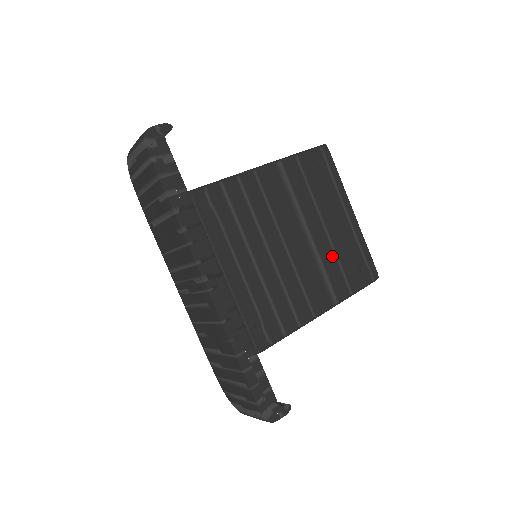
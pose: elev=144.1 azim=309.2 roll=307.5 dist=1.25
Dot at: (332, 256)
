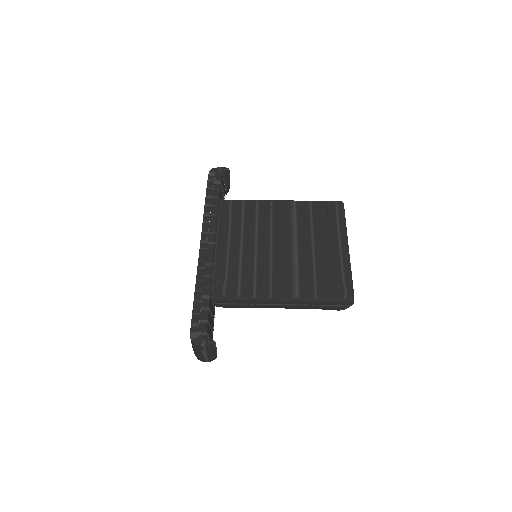
Dot at: (310, 267)
